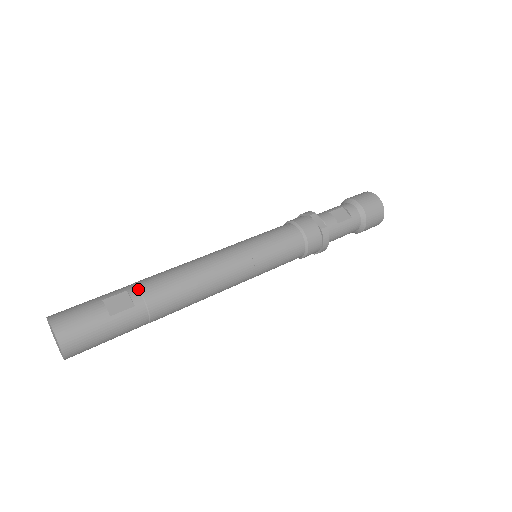
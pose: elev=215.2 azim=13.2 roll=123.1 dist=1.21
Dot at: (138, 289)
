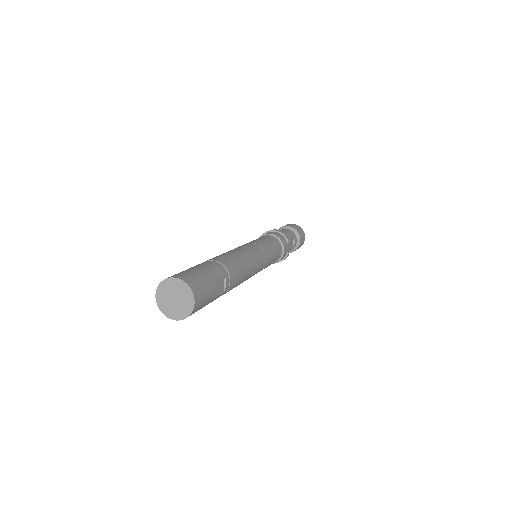
Dot at: (229, 277)
